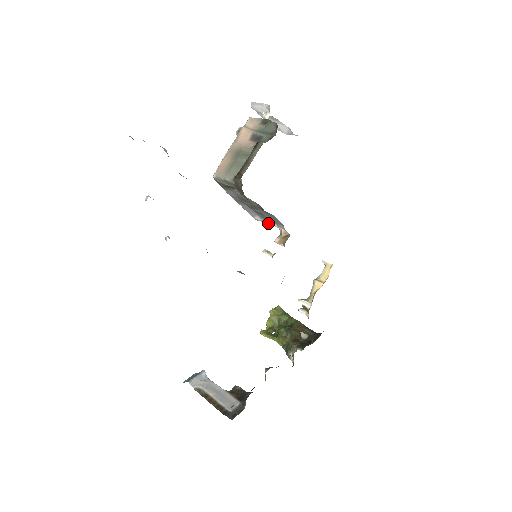
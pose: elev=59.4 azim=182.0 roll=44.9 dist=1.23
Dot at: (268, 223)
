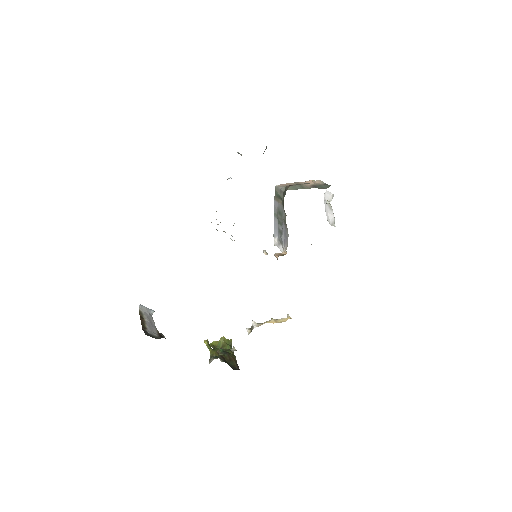
Dot at: (279, 247)
